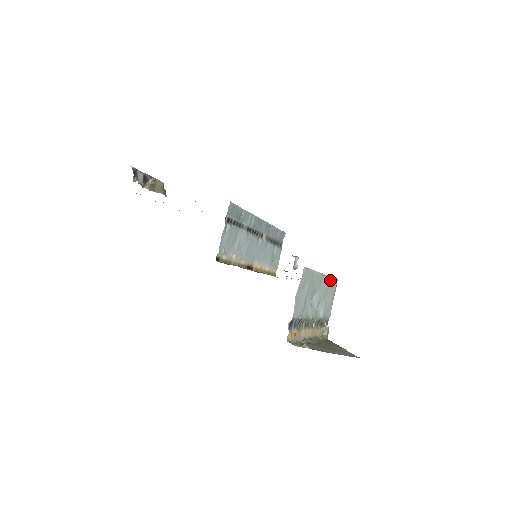
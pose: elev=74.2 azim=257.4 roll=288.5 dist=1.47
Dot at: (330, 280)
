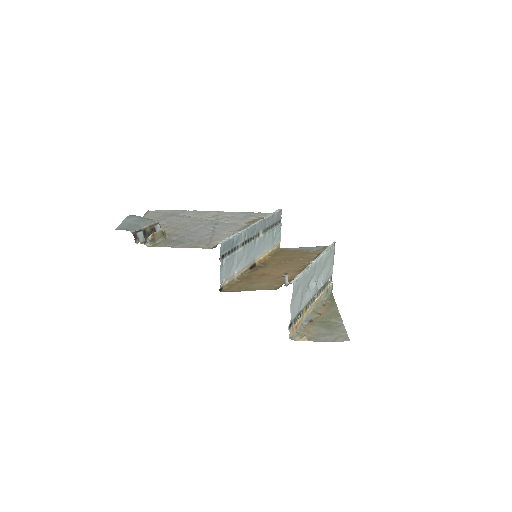
Dot at: (326, 255)
